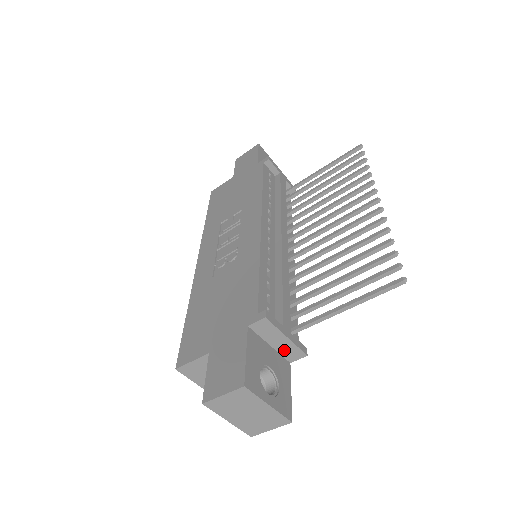
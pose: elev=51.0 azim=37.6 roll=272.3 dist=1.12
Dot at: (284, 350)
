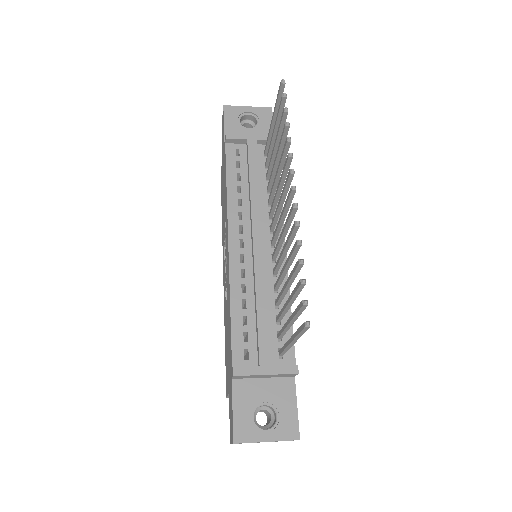
Dot at: (277, 376)
